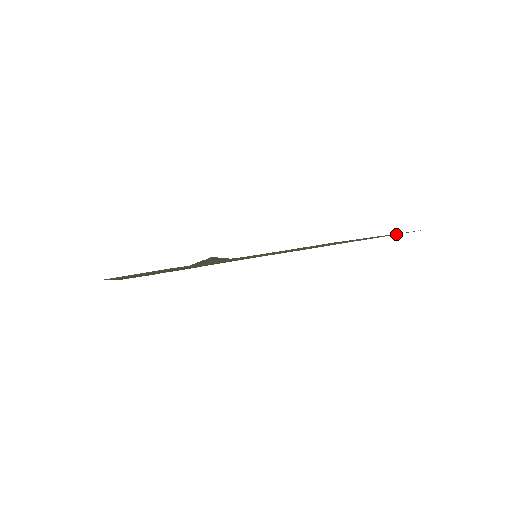
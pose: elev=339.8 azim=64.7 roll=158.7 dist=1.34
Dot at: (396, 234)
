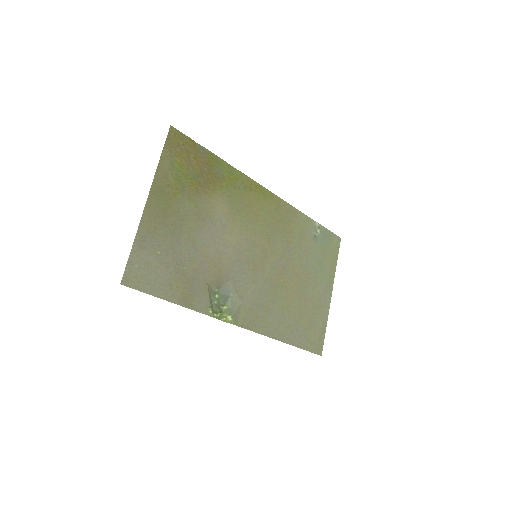
Dot at: (326, 231)
